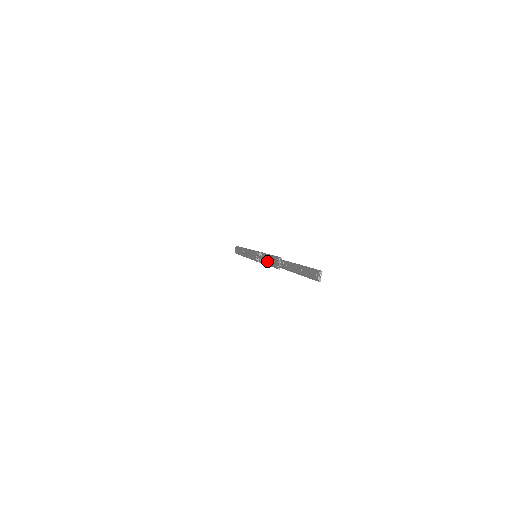
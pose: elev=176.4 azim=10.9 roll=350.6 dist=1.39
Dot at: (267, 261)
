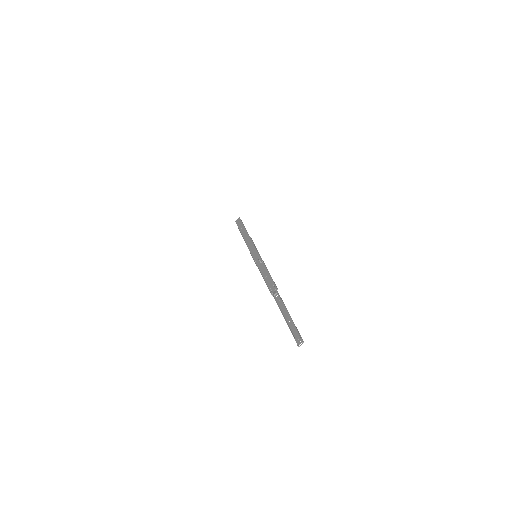
Dot at: (265, 276)
